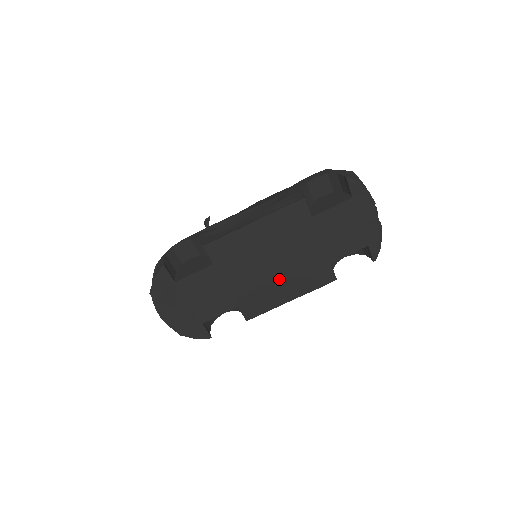
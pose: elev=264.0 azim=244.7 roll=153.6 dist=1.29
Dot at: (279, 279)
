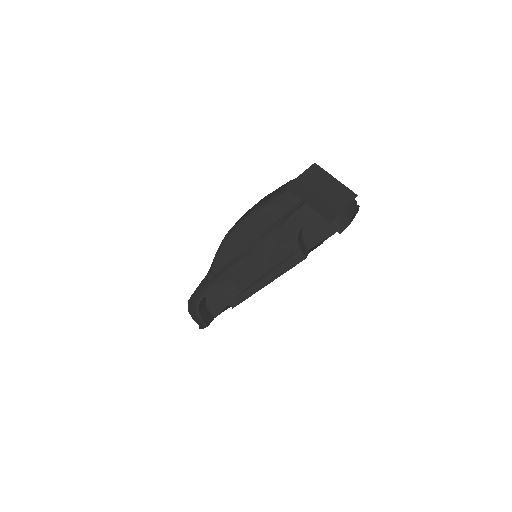
Dot at: occluded
